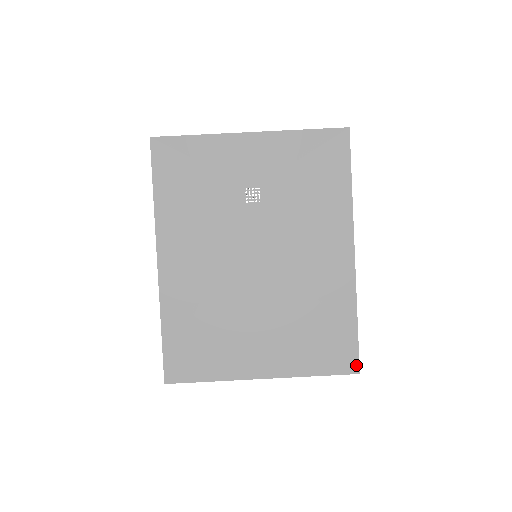
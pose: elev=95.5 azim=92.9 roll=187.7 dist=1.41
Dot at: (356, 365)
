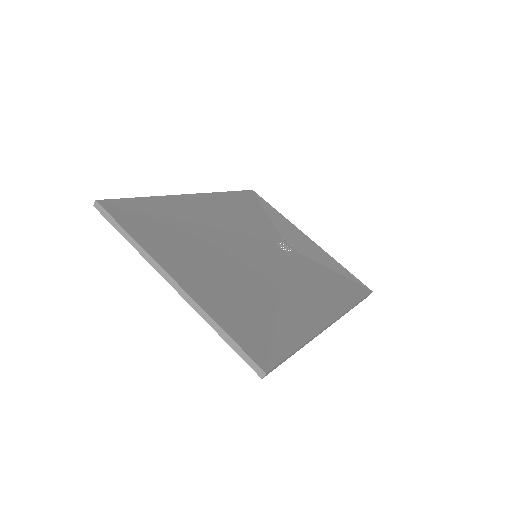
Dot at: (269, 365)
